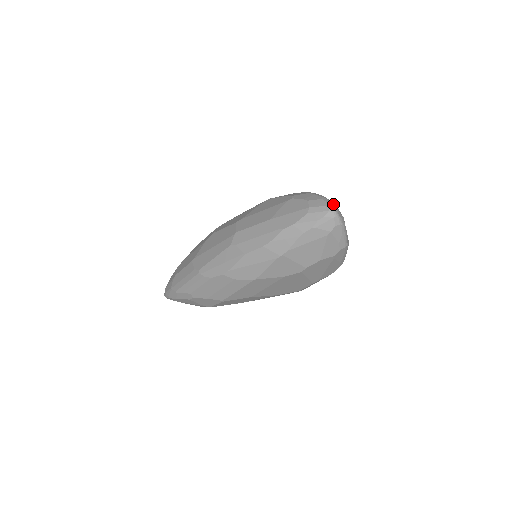
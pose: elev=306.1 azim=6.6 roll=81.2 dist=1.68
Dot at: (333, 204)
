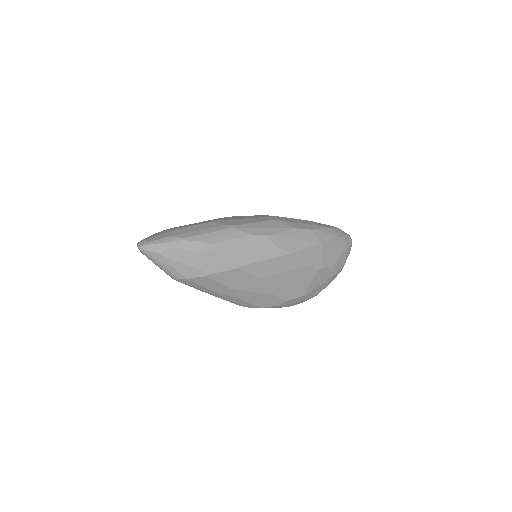
Dot at: occluded
